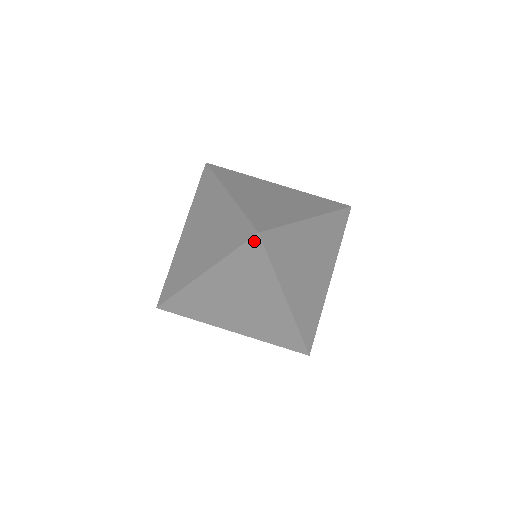
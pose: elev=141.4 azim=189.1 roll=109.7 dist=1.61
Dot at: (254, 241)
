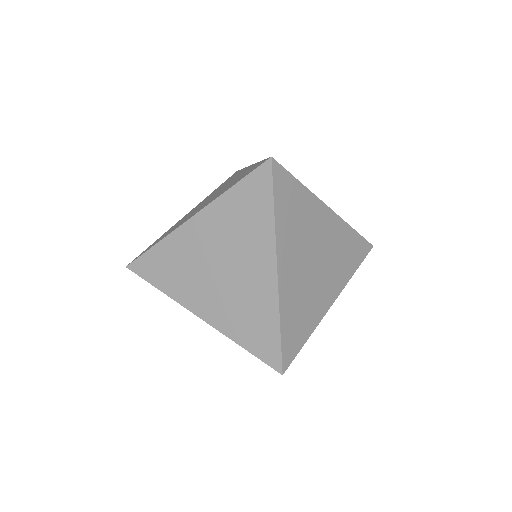
Dot at: (263, 169)
